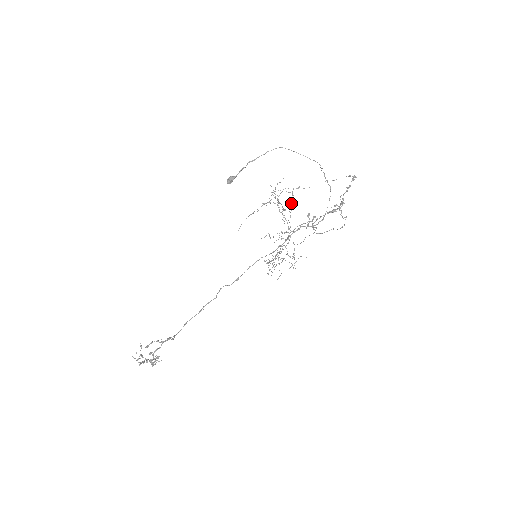
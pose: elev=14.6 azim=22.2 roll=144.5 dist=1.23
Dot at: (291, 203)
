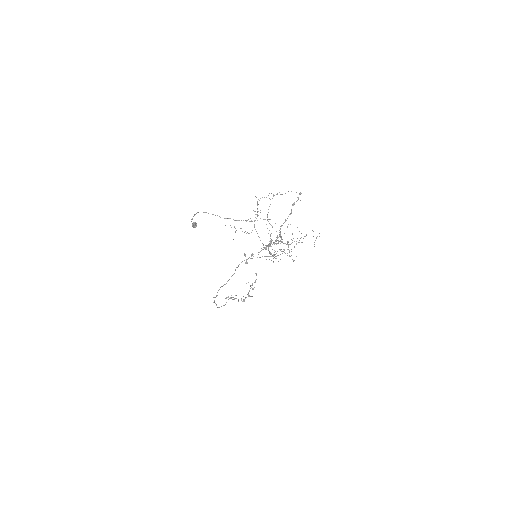
Dot at: (267, 215)
